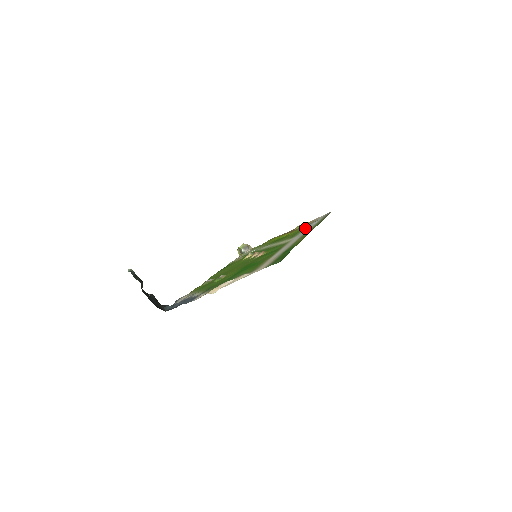
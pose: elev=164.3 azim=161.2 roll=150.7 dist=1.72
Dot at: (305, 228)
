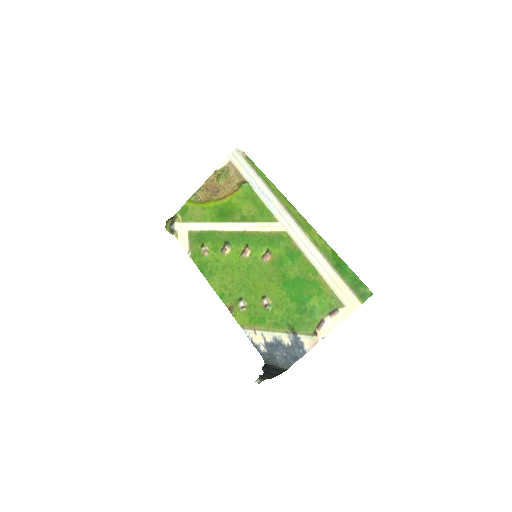
Dot at: (256, 194)
